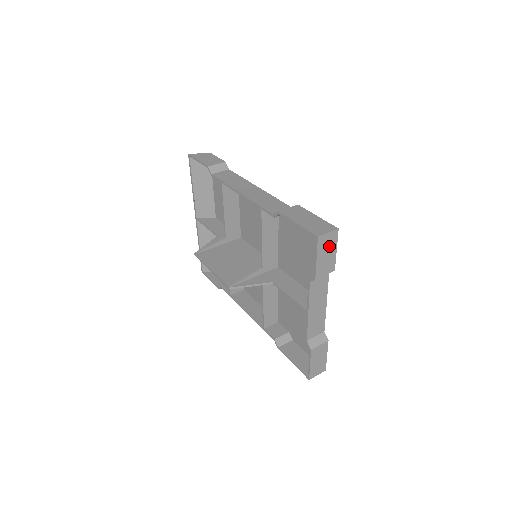
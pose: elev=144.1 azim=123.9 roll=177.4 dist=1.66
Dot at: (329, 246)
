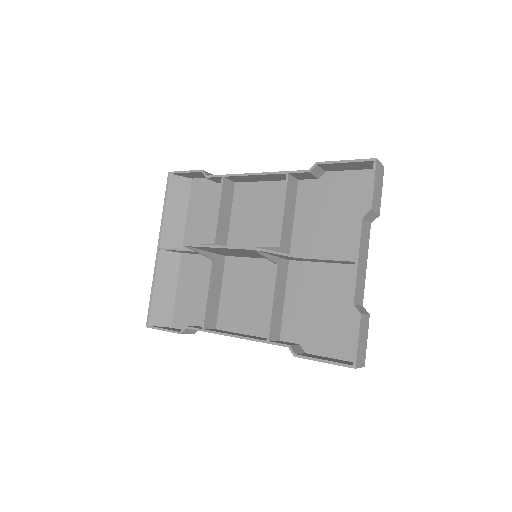
Dot at: (379, 179)
